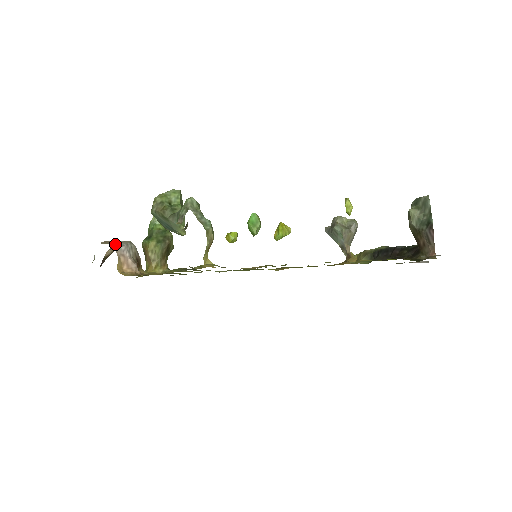
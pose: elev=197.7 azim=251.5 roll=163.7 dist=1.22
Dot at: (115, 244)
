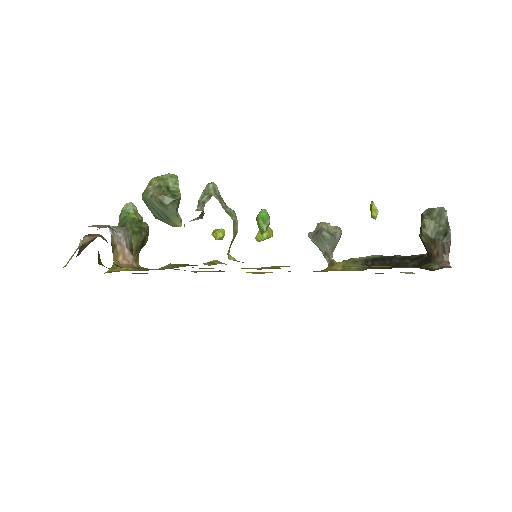
Dot at: (111, 229)
